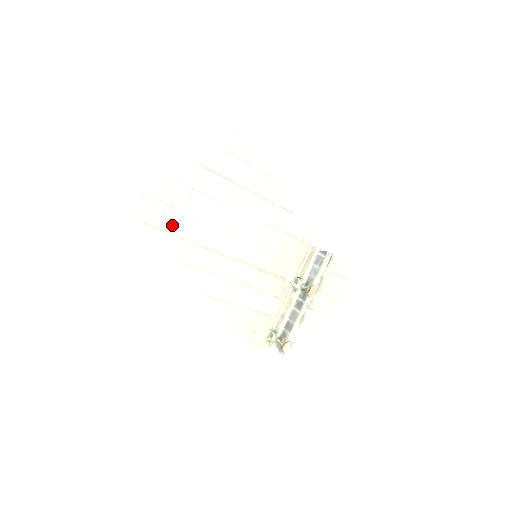
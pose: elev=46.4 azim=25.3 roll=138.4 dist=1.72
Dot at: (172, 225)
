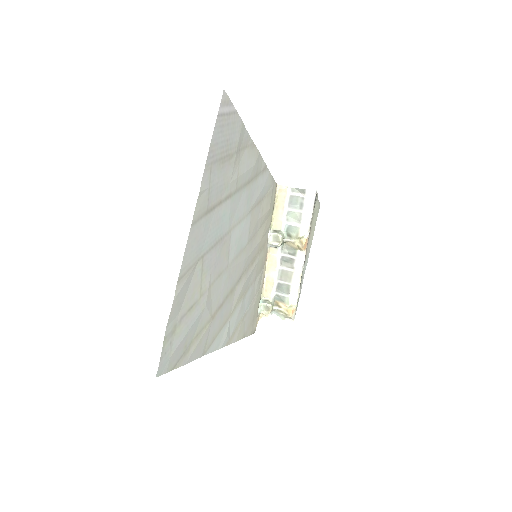
Dot at: (195, 328)
